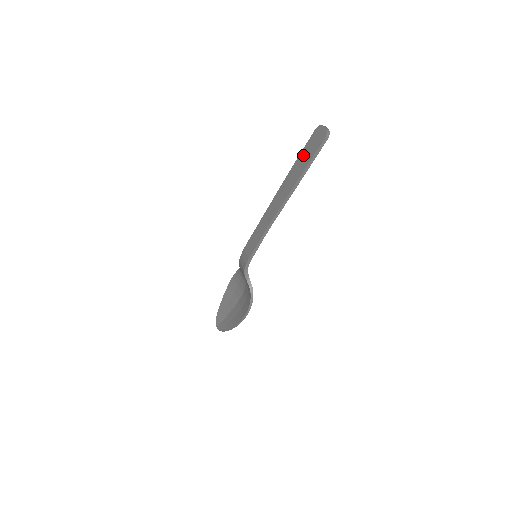
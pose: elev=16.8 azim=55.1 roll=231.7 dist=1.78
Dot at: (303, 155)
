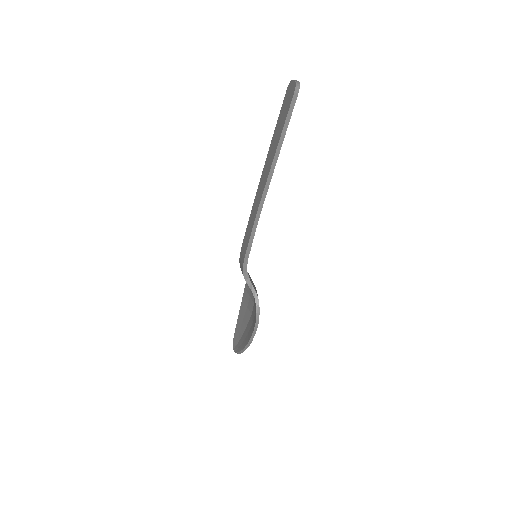
Dot at: (279, 122)
